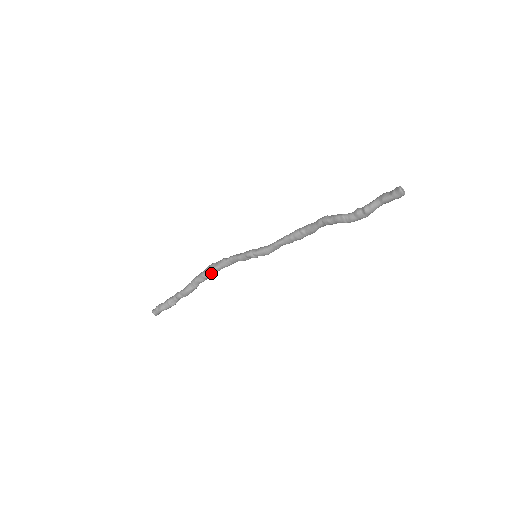
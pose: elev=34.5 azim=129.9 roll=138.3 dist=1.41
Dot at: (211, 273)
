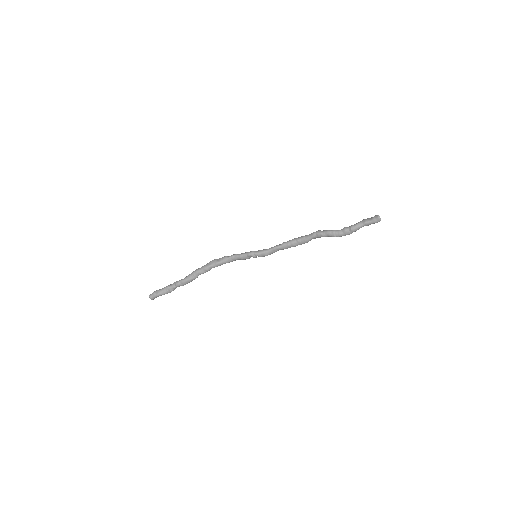
Dot at: (213, 267)
